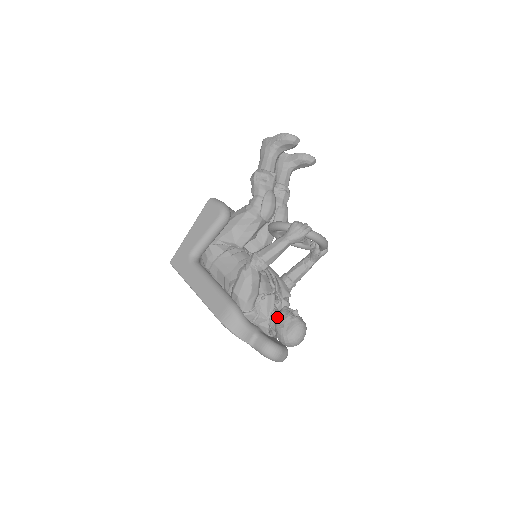
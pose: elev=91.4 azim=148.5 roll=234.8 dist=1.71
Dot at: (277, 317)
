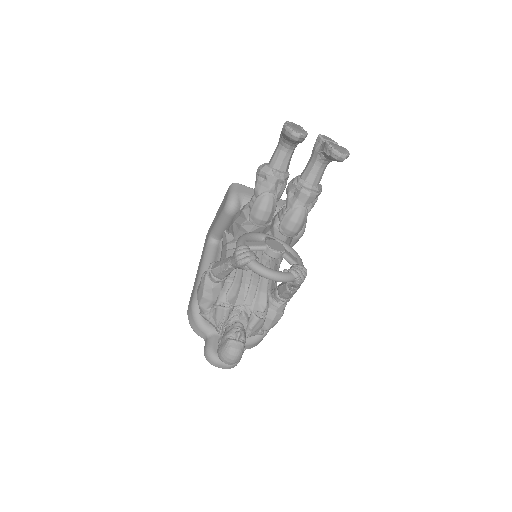
Dot at: (226, 329)
